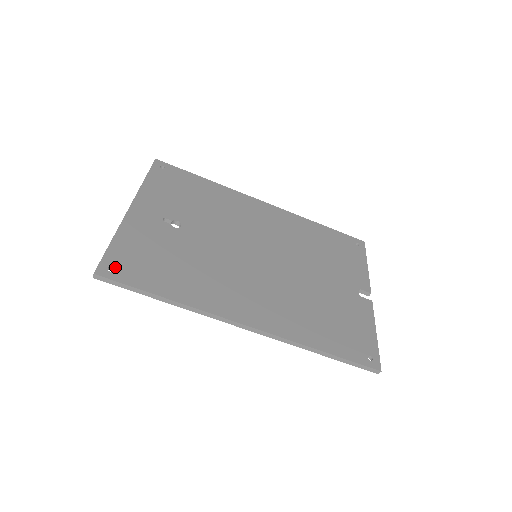
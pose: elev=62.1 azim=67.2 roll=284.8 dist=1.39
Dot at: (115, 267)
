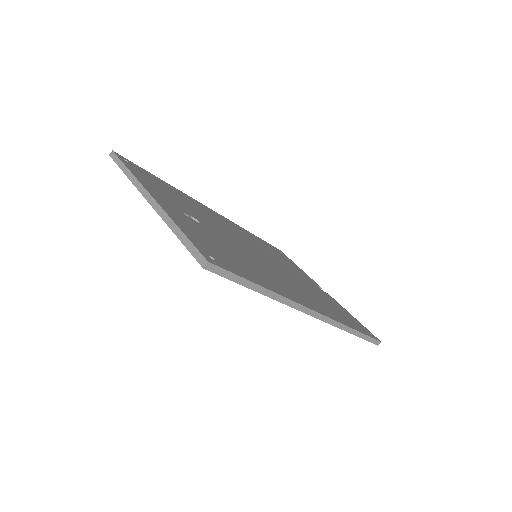
Dot at: (212, 256)
